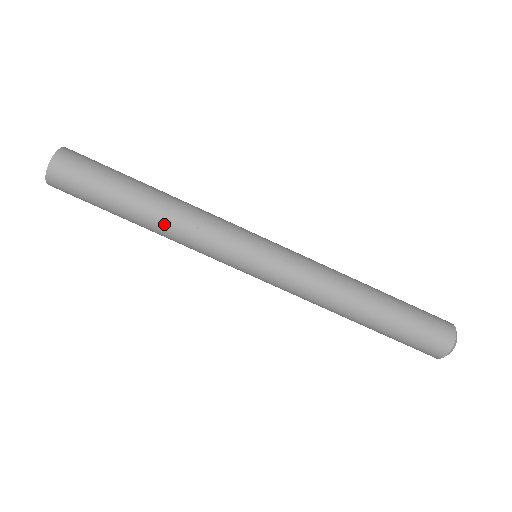
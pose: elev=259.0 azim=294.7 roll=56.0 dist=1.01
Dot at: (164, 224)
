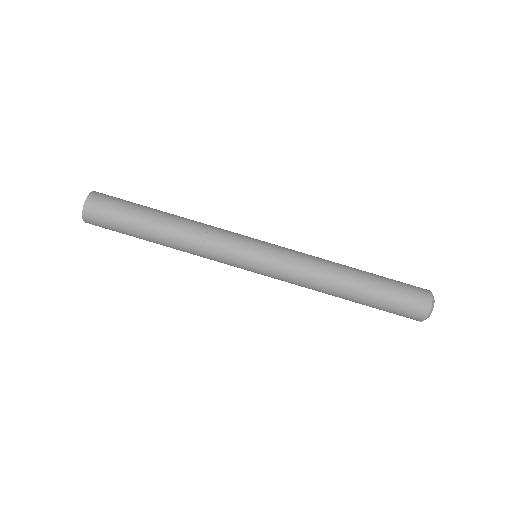
Dot at: (183, 225)
